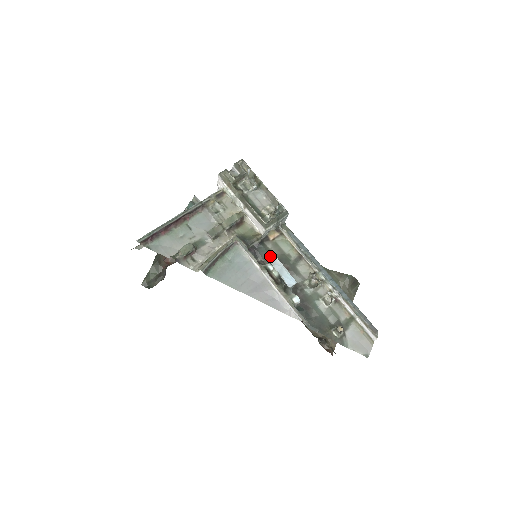
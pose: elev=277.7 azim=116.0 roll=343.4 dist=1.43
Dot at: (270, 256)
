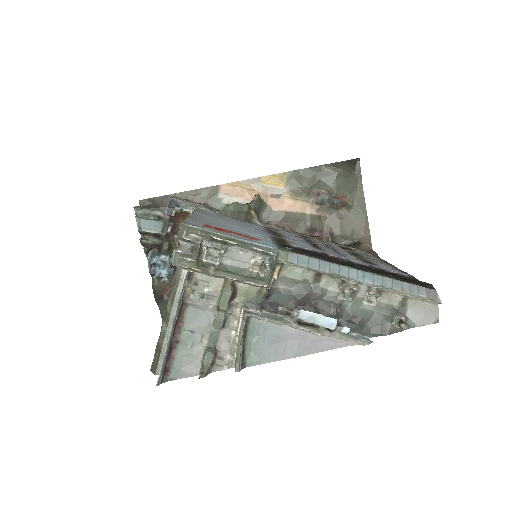
Dot at: (288, 296)
